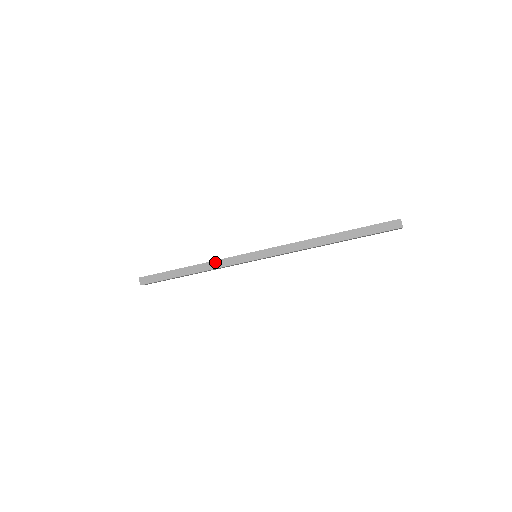
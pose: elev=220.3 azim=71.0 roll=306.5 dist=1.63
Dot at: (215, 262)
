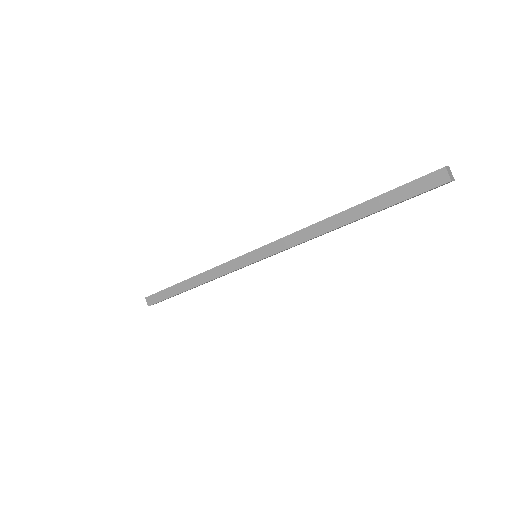
Dot at: (212, 271)
